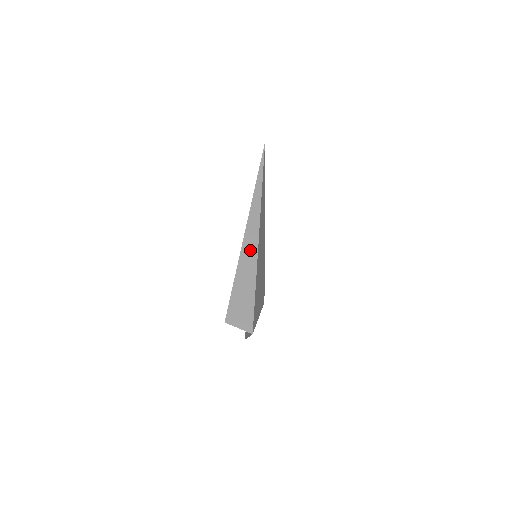
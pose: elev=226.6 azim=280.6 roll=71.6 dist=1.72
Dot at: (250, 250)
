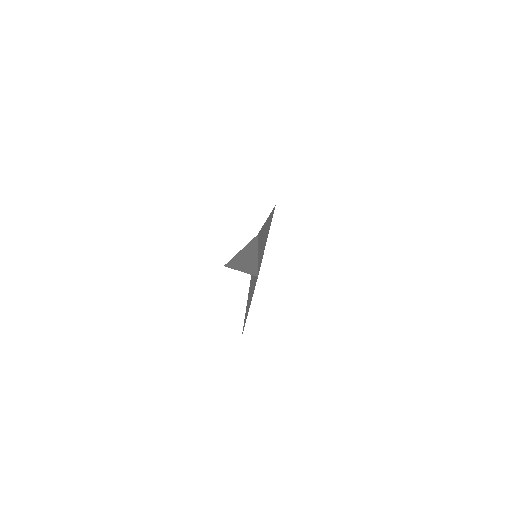
Dot at: (249, 253)
